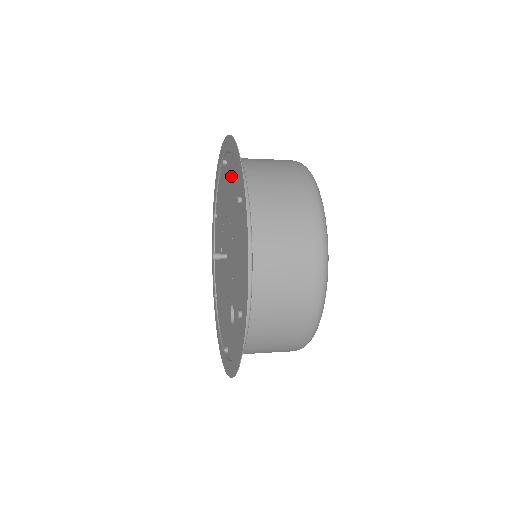
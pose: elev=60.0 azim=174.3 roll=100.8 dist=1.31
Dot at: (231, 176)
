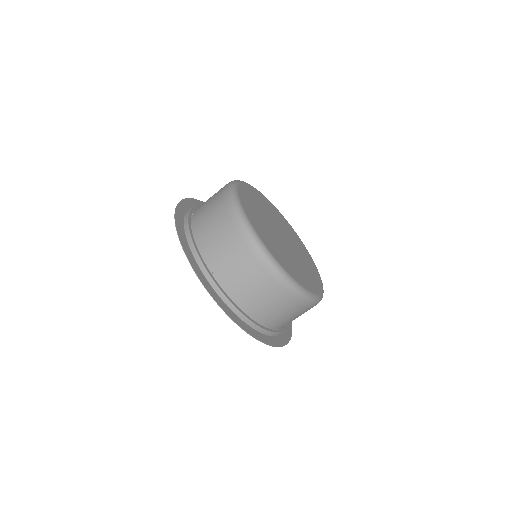
Dot at: occluded
